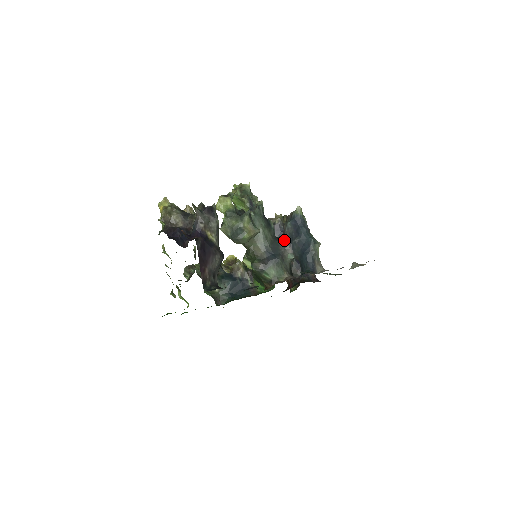
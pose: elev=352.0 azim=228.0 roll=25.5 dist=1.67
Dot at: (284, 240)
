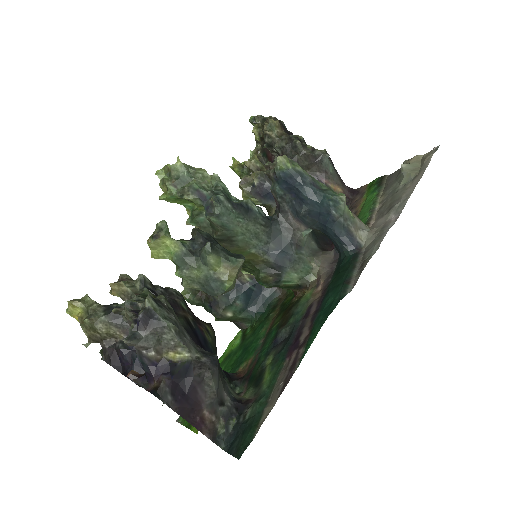
Dot at: (284, 216)
